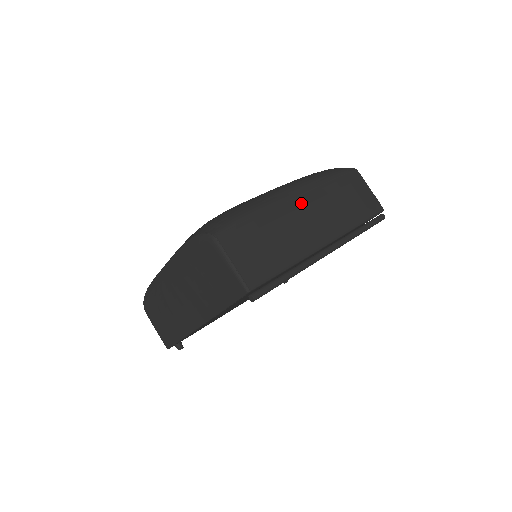
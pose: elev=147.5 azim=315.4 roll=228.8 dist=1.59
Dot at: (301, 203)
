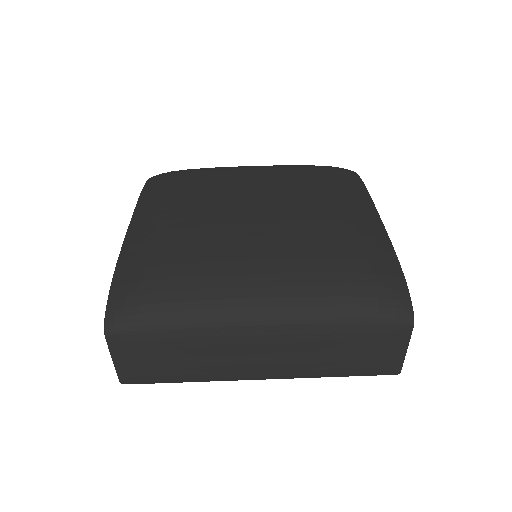
Dot at: (260, 340)
